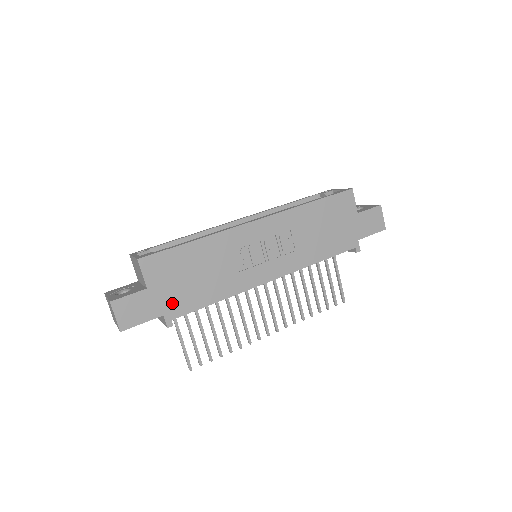
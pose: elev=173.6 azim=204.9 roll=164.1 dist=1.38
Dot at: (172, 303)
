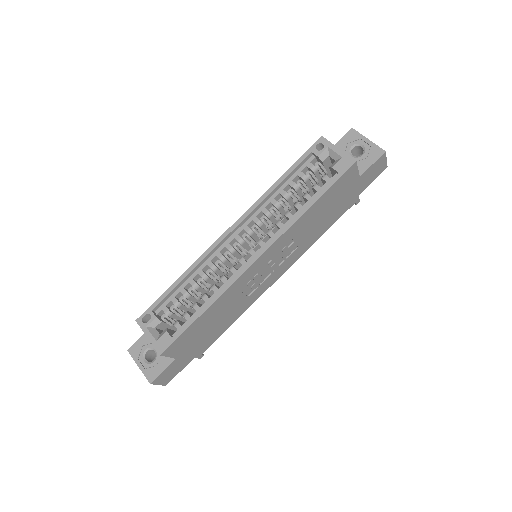
Dot at: (199, 349)
